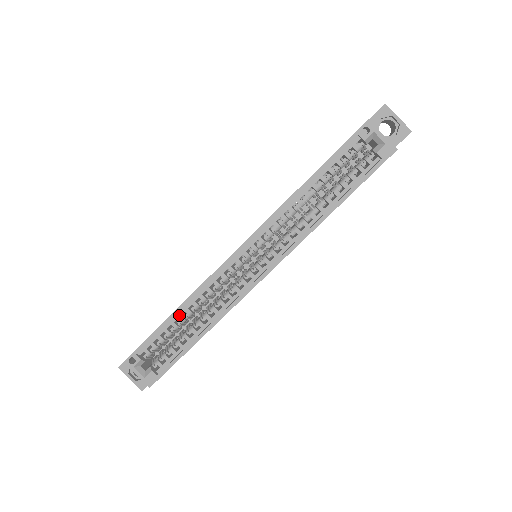
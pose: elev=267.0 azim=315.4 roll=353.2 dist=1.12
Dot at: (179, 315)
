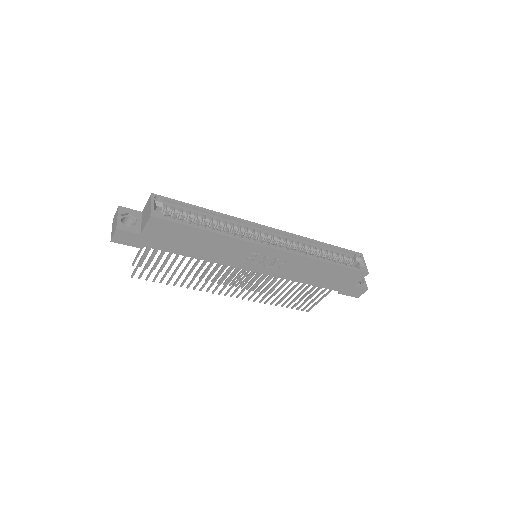
Dot at: (208, 215)
